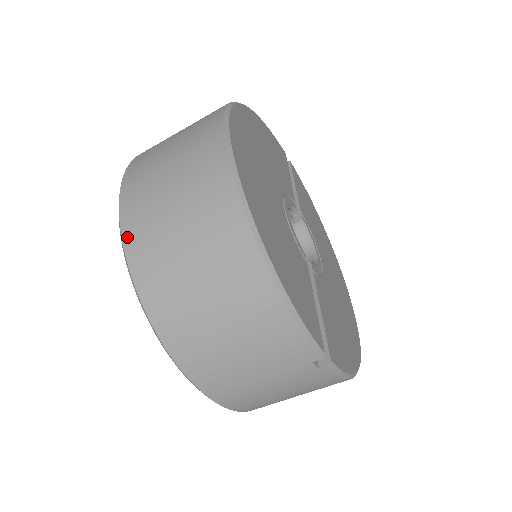
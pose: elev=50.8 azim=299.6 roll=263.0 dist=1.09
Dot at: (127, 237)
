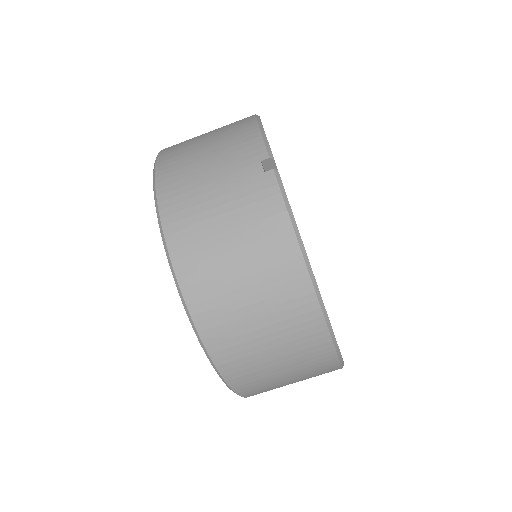
Dot at: occluded
